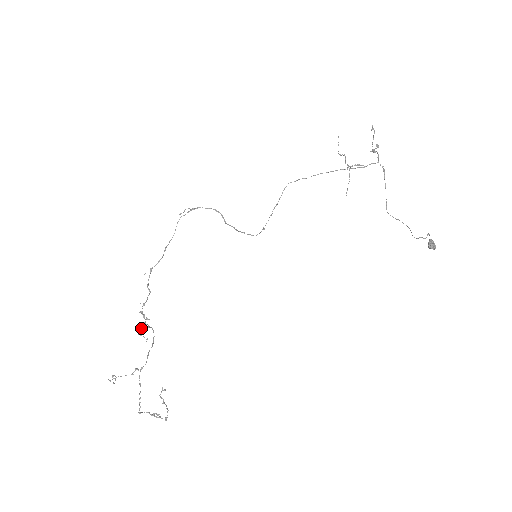
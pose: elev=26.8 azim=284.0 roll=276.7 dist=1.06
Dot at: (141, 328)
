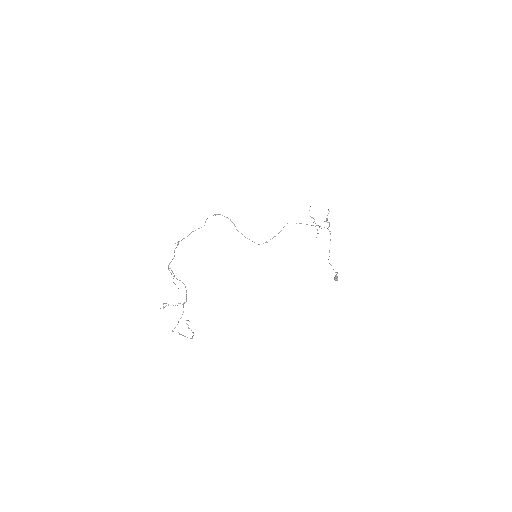
Dot at: occluded
